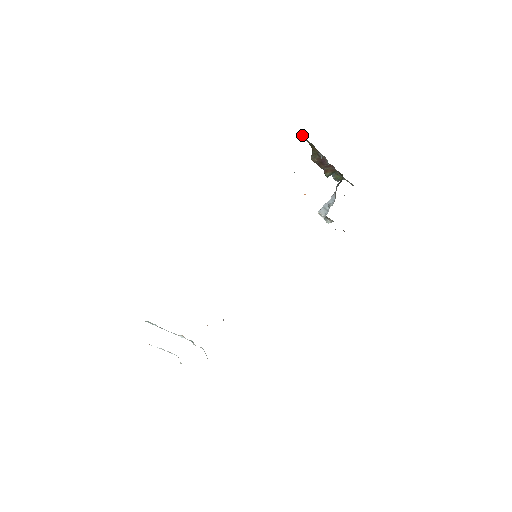
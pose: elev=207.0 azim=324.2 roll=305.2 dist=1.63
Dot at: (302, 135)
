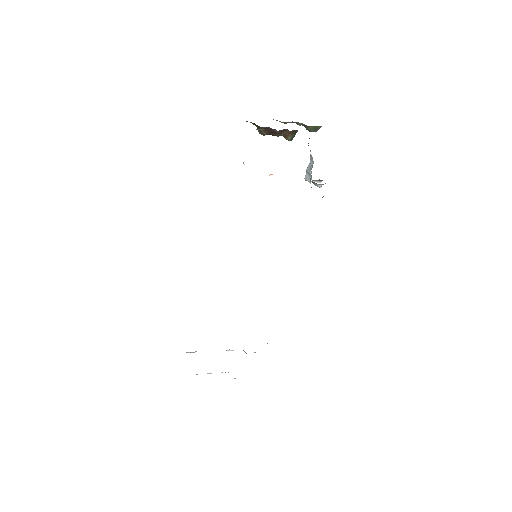
Dot at: occluded
